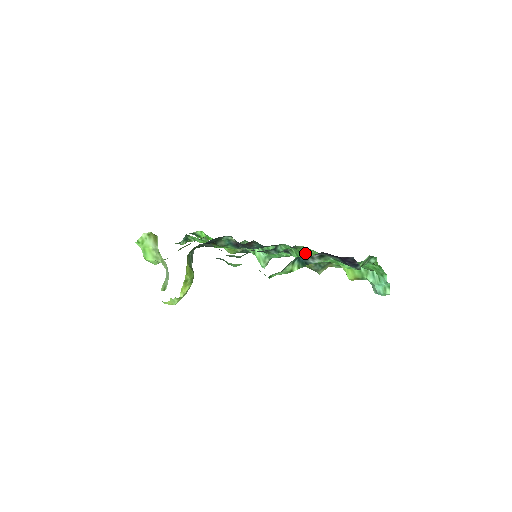
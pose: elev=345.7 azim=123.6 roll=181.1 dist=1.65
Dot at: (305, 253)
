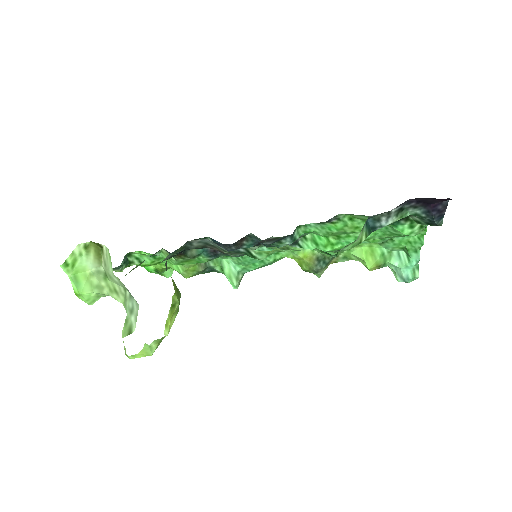
Dot at: (340, 229)
